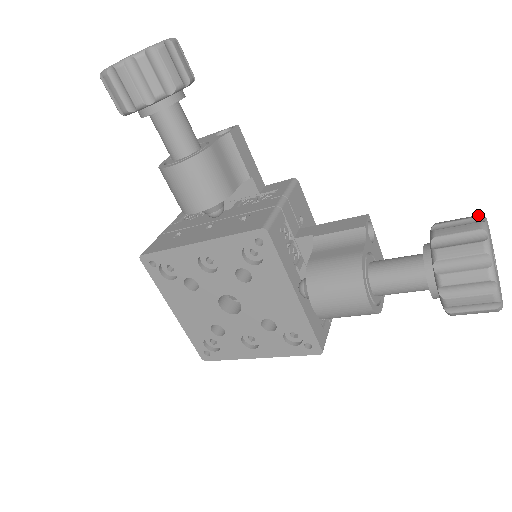
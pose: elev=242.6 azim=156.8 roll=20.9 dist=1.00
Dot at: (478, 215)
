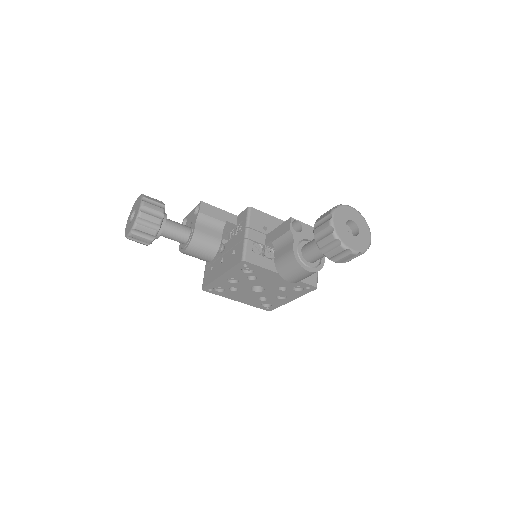
Dot at: (330, 212)
